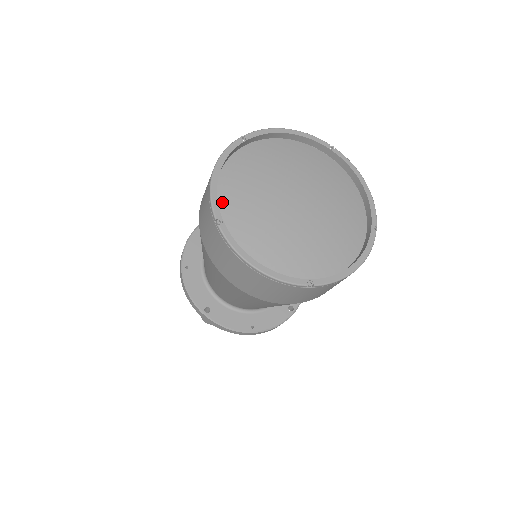
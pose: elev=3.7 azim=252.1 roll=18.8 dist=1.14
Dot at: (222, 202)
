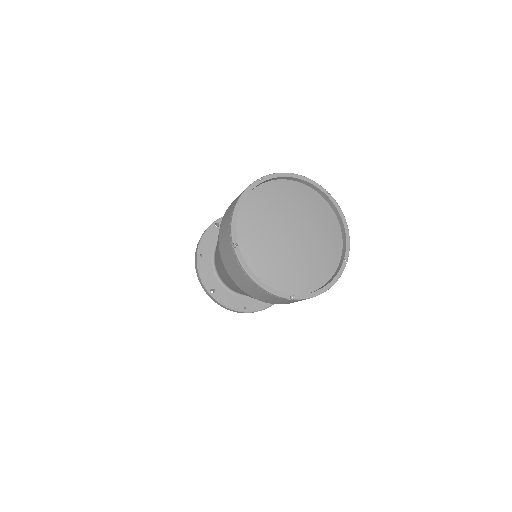
Dot at: (239, 228)
